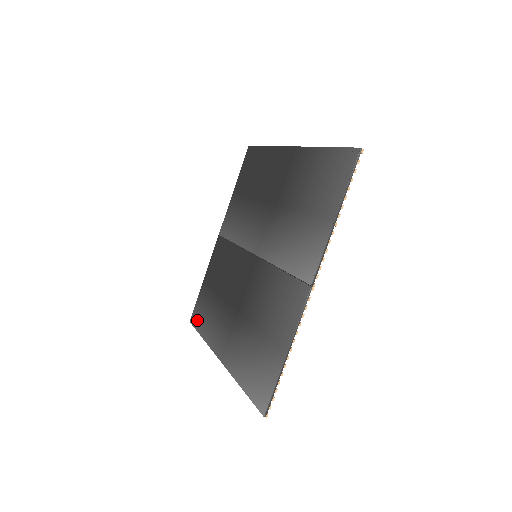
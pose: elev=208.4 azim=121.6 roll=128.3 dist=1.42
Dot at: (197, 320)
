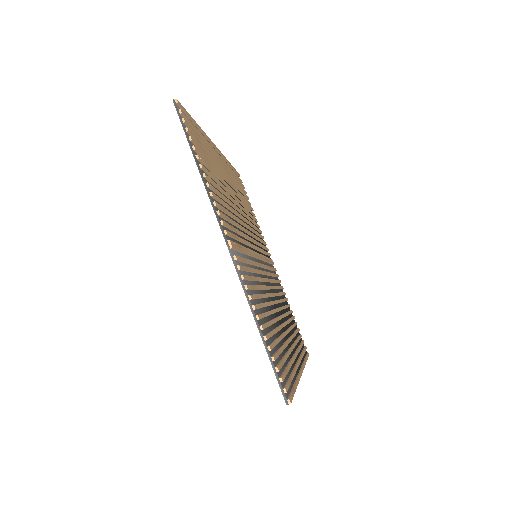
Dot at: occluded
